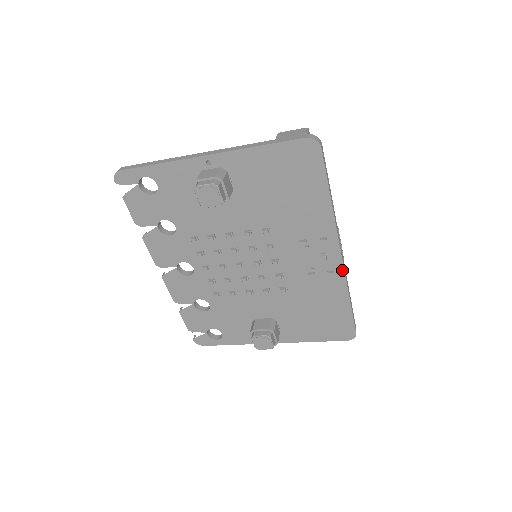
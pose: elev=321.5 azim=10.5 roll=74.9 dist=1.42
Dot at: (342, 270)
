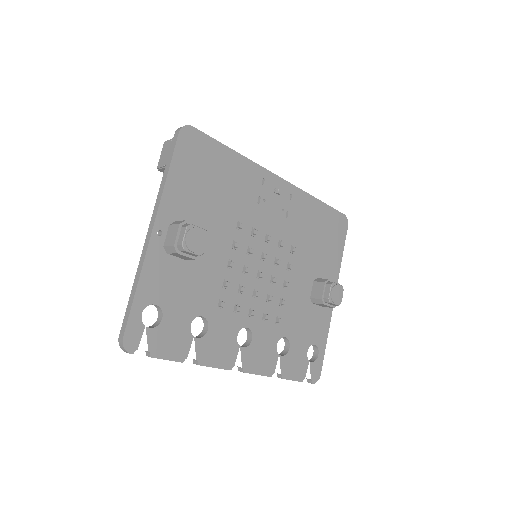
Dot at: (292, 186)
